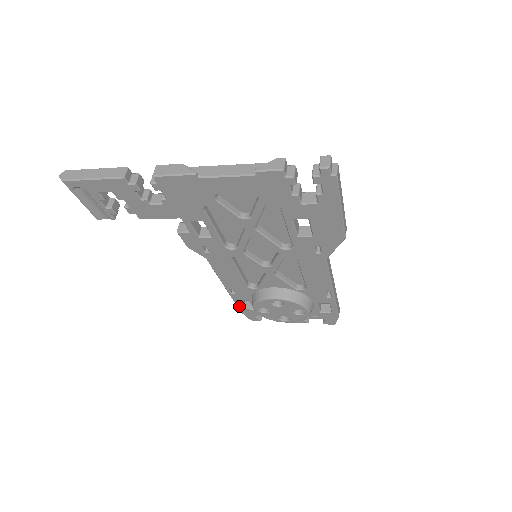
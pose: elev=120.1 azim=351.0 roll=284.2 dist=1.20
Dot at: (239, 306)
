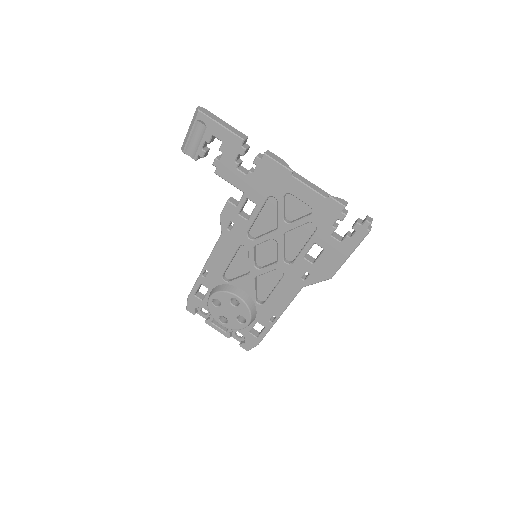
Dot at: (194, 290)
